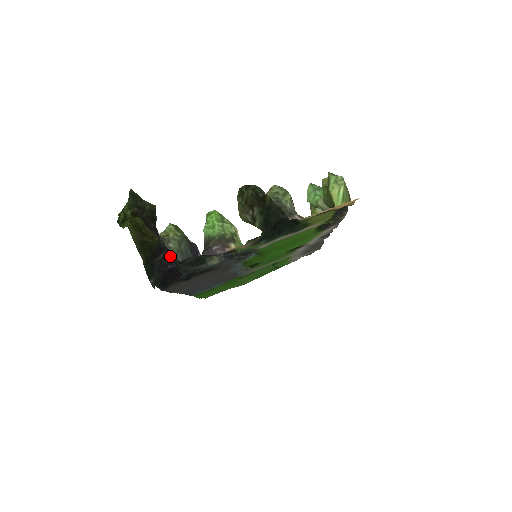
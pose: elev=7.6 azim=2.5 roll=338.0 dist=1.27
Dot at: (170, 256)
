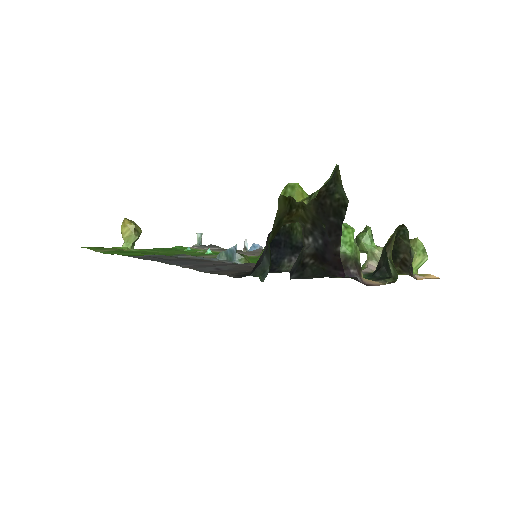
Dot at: (311, 257)
